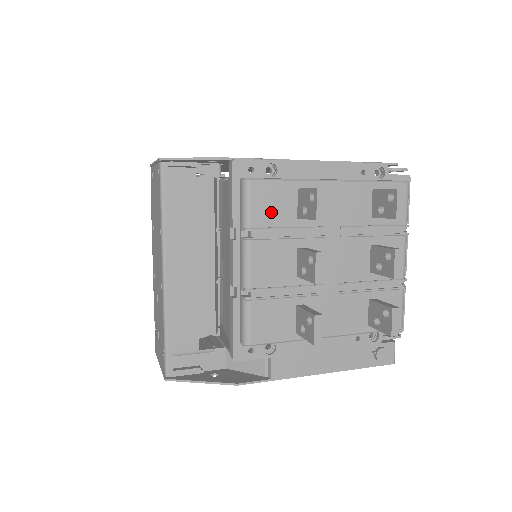
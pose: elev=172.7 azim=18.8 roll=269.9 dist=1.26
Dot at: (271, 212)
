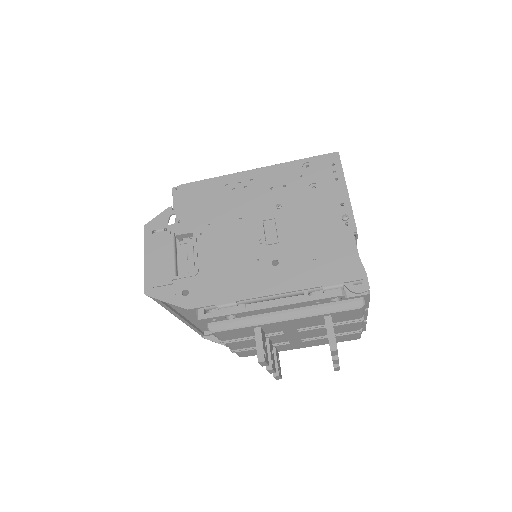
Dot at: (236, 336)
